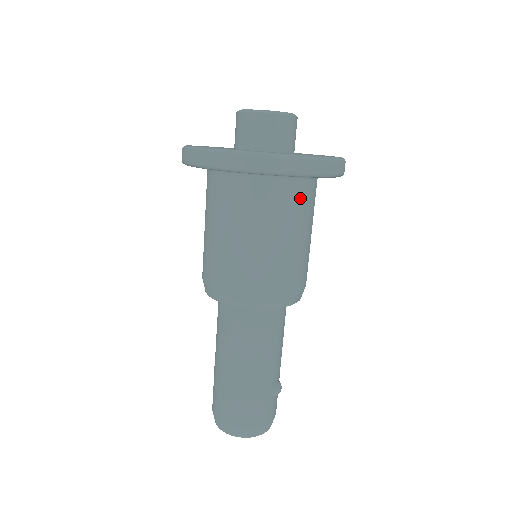
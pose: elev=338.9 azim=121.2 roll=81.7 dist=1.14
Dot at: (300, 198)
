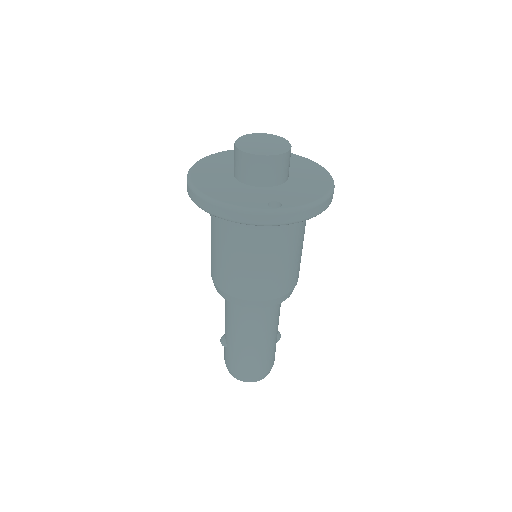
Dot at: occluded
